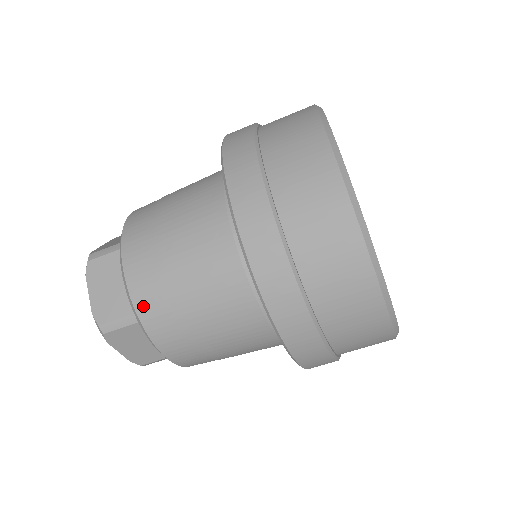
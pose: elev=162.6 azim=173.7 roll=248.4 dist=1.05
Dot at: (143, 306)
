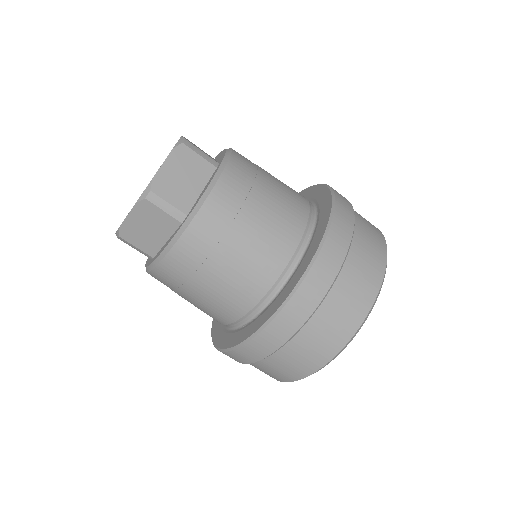
Dot at: (203, 220)
